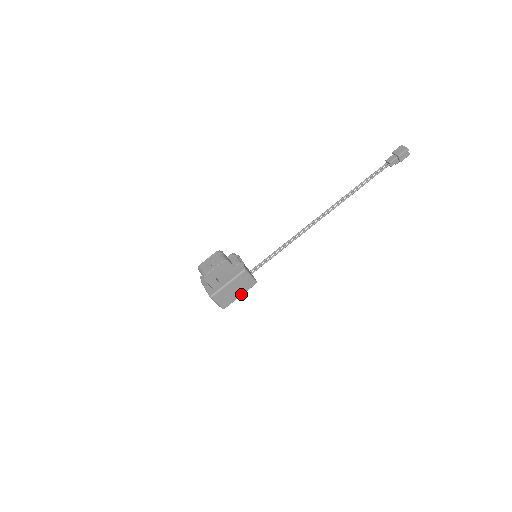
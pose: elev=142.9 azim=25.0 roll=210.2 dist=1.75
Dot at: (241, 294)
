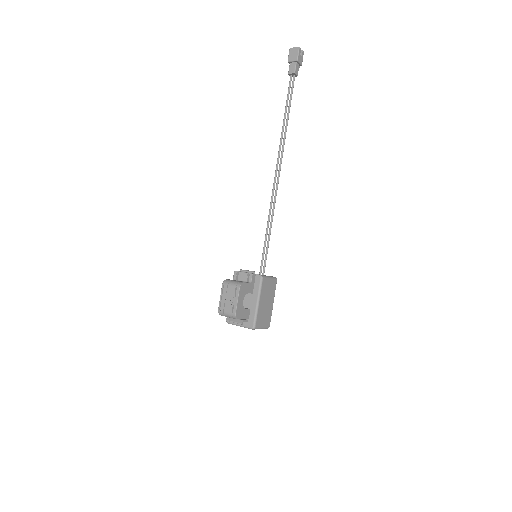
Dot at: (272, 301)
